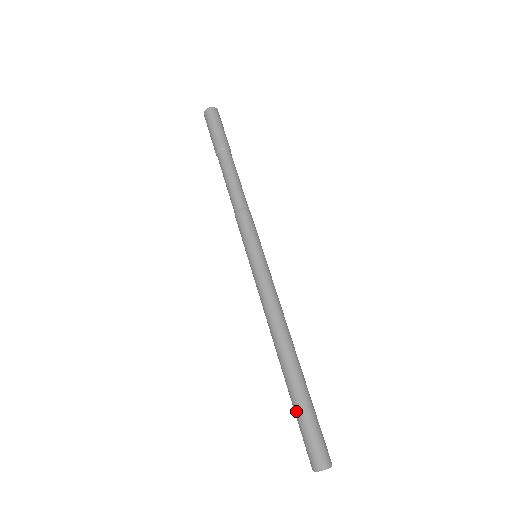
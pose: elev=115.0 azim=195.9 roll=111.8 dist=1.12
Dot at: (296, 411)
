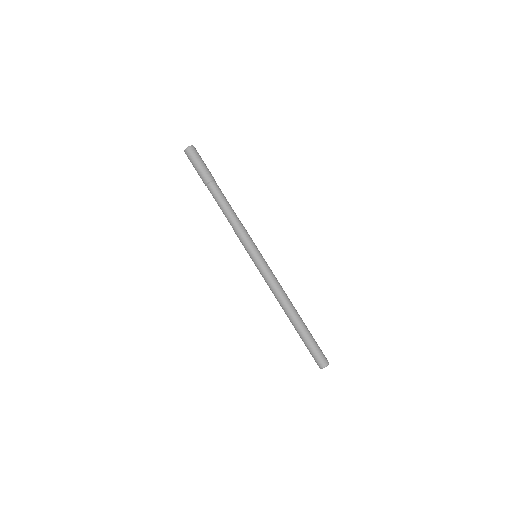
Dot at: (304, 343)
